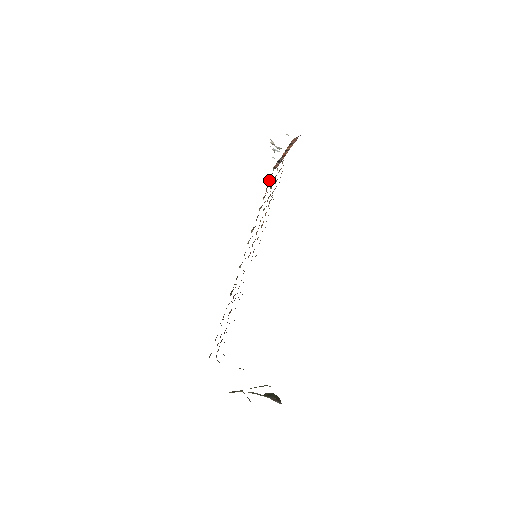
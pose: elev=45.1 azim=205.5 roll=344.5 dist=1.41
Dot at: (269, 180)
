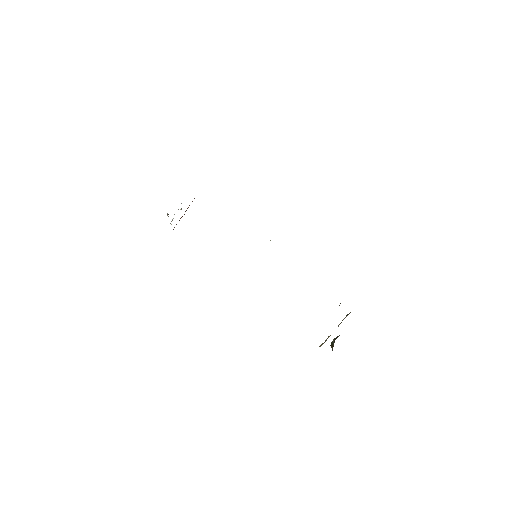
Dot at: occluded
